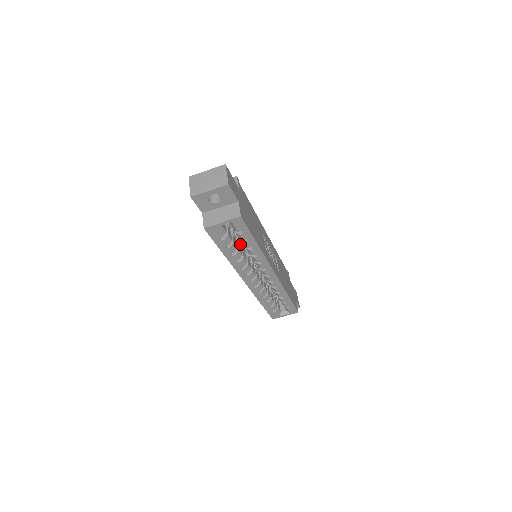
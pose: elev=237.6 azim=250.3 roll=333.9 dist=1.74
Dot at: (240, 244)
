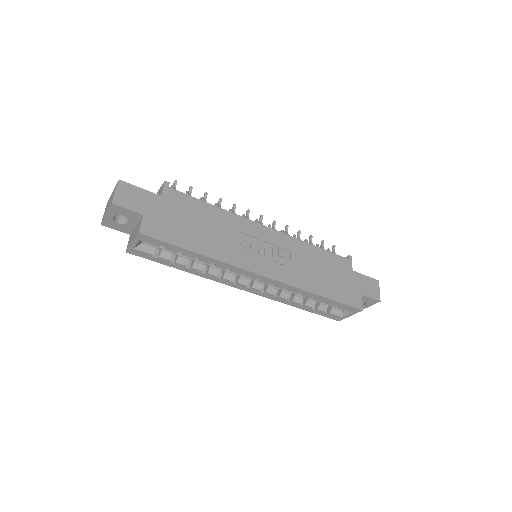
Dot at: occluded
